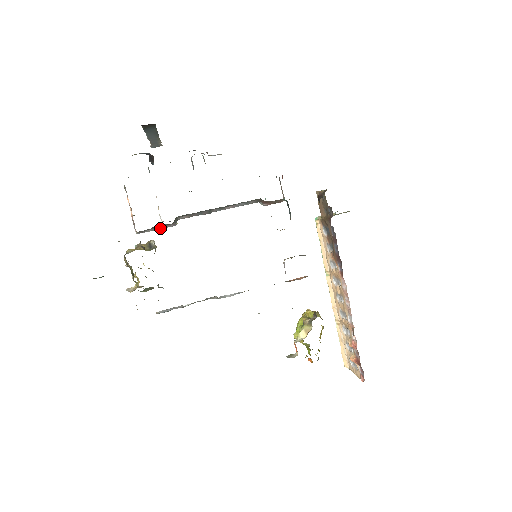
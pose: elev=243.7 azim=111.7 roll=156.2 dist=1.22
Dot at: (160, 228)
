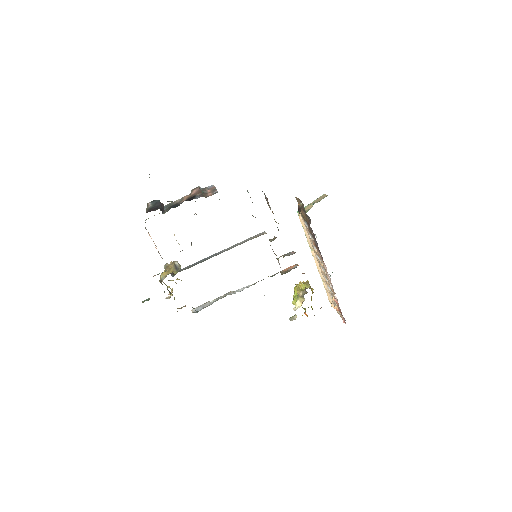
Dot at: (180, 251)
